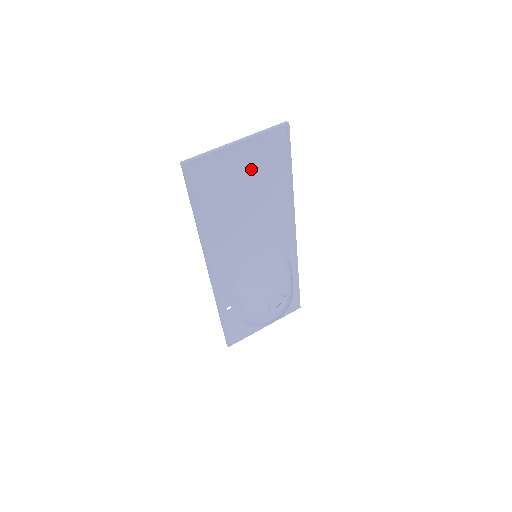
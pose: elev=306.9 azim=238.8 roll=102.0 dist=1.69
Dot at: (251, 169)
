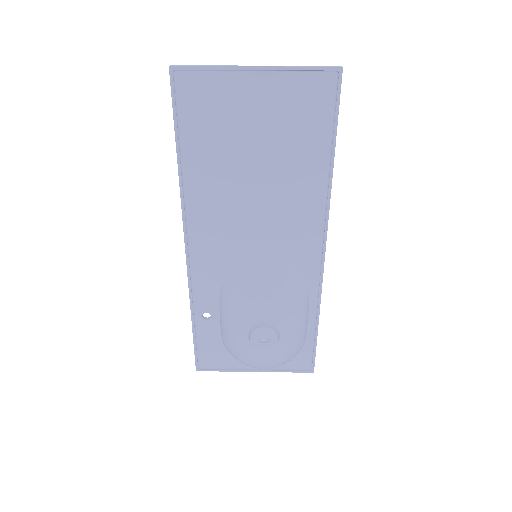
Dot at: (271, 118)
